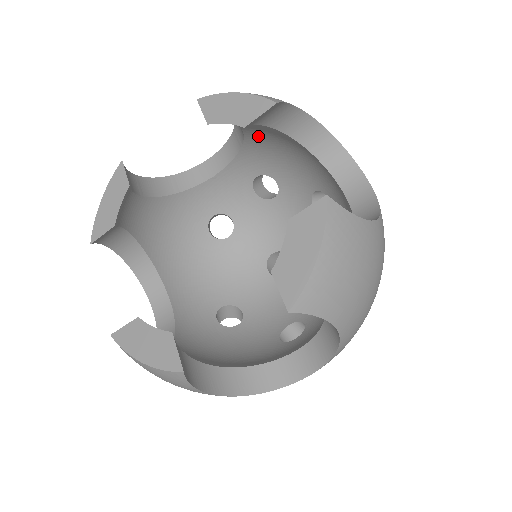
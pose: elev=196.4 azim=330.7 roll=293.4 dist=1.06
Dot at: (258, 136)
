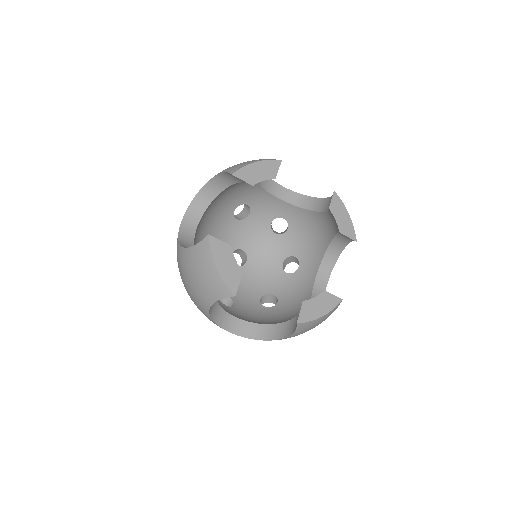
Dot at: (317, 219)
